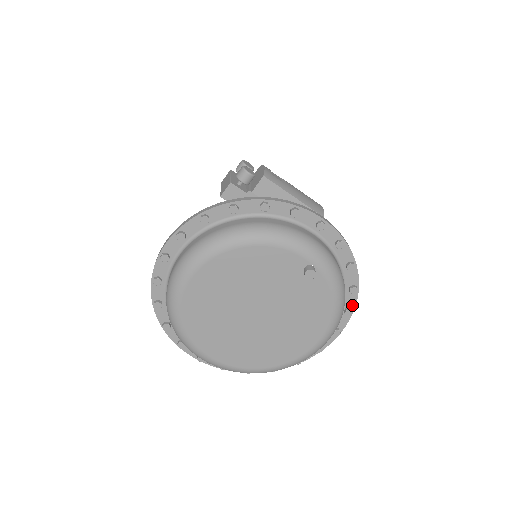
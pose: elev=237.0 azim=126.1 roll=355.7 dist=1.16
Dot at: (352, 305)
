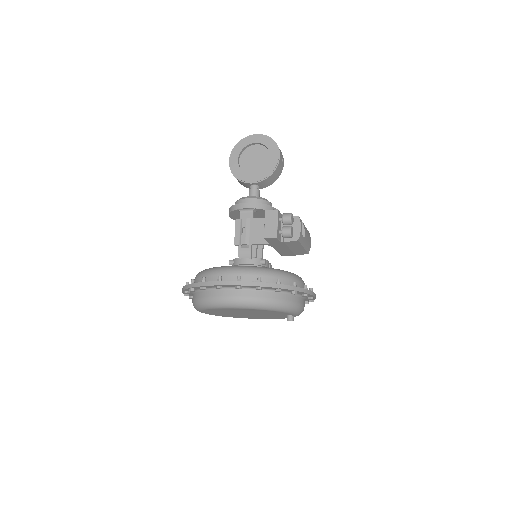
Dot at: occluded
